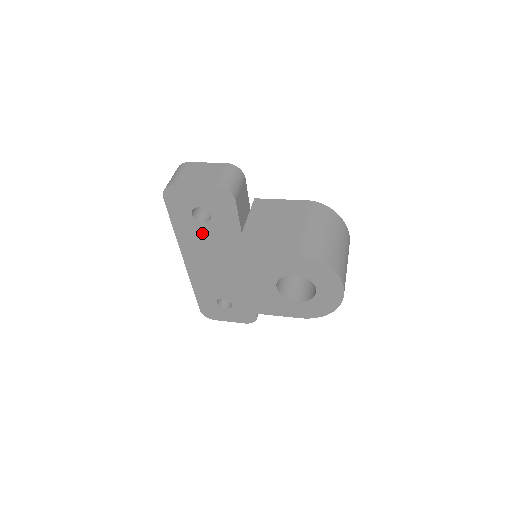
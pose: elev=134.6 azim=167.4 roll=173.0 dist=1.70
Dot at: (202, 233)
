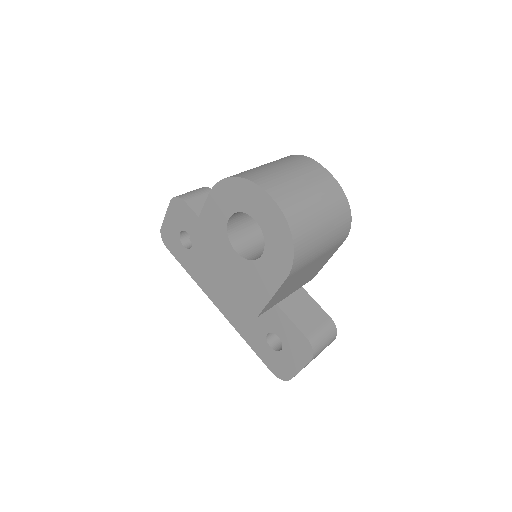
Dot at: (199, 259)
